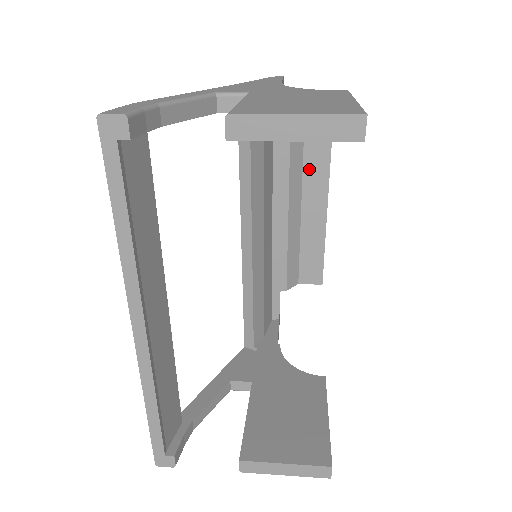
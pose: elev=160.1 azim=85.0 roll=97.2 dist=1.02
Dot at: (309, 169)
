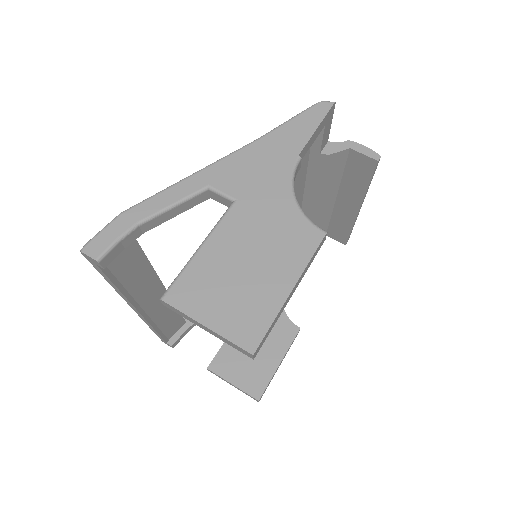
Dot at: (349, 175)
